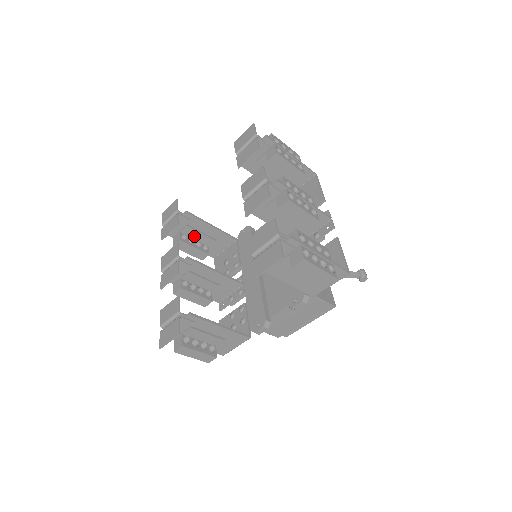
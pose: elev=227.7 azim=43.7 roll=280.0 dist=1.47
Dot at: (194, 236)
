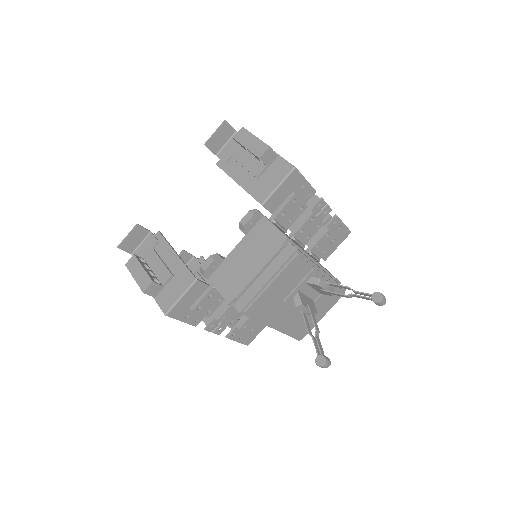
Dot at: occluded
